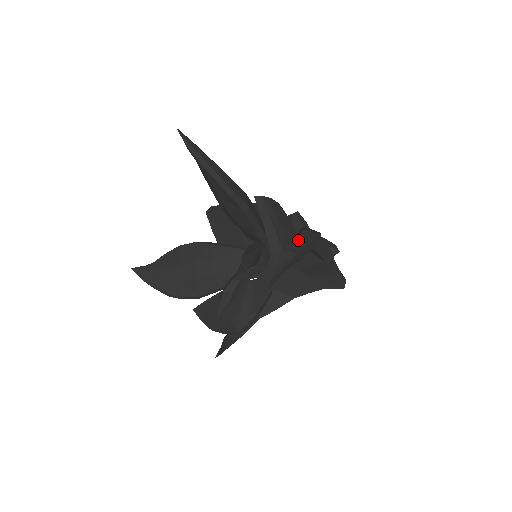
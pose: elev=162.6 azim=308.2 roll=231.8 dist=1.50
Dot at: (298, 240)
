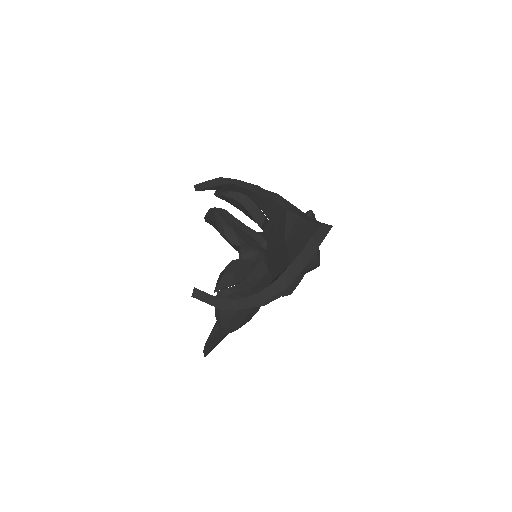
Dot at: occluded
